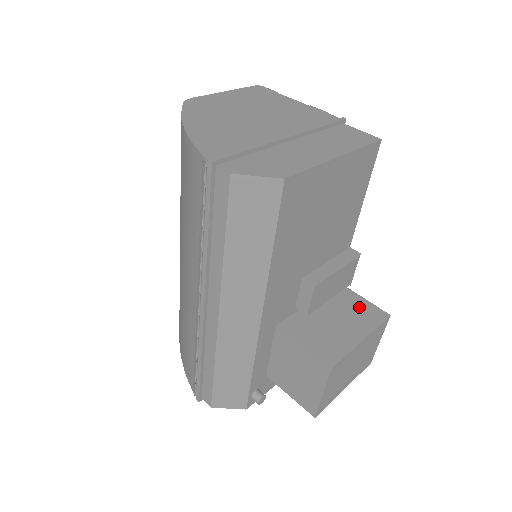
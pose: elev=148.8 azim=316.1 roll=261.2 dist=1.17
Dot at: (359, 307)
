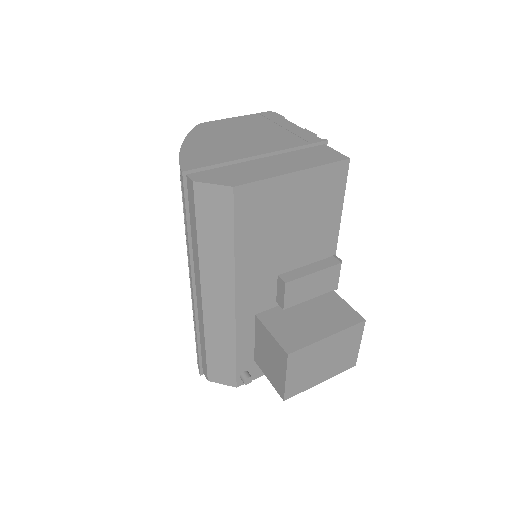
Dot at: (338, 309)
